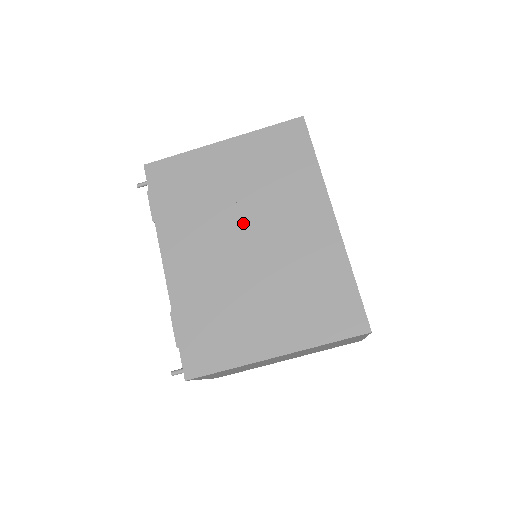
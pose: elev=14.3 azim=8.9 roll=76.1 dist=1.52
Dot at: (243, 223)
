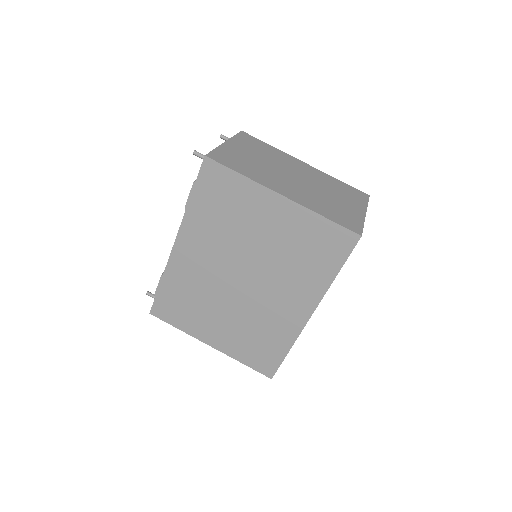
Dot at: (248, 267)
